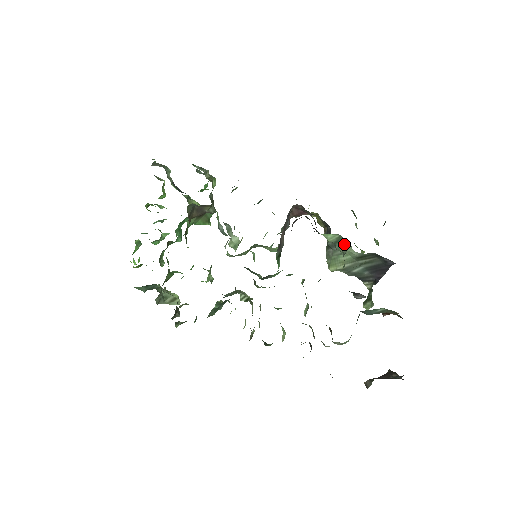
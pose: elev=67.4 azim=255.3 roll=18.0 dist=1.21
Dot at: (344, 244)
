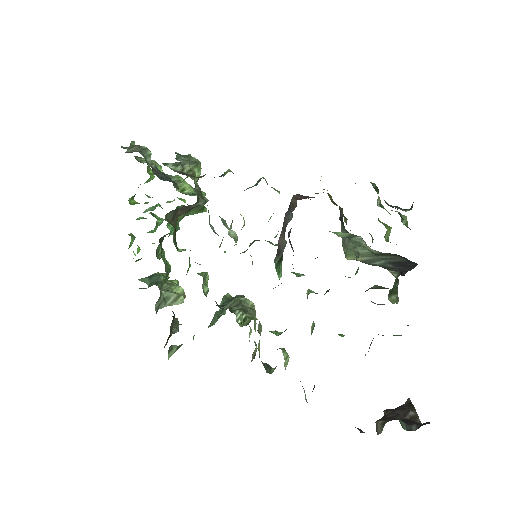
Dot at: (356, 246)
